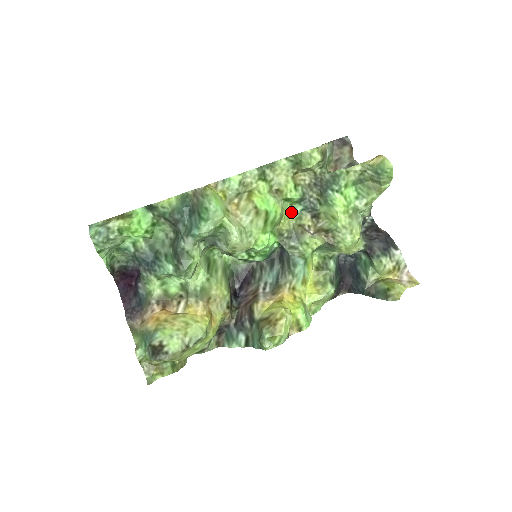
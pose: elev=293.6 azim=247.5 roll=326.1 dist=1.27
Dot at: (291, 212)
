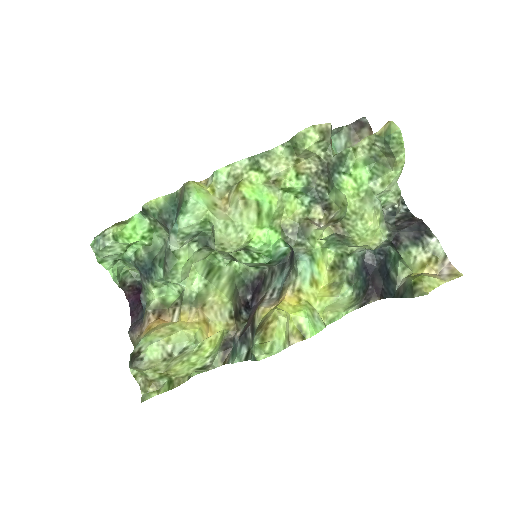
Dot at: (298, 206)
